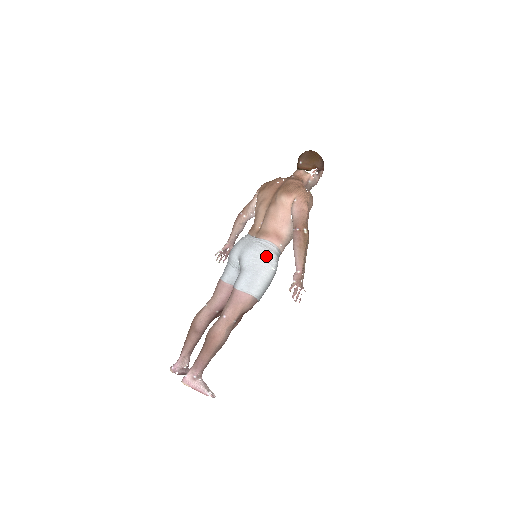
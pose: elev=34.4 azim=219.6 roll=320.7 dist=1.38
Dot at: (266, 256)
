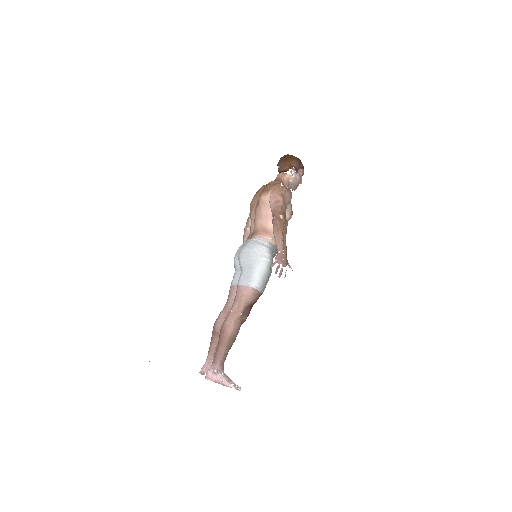
Dot at: (257, 250)
